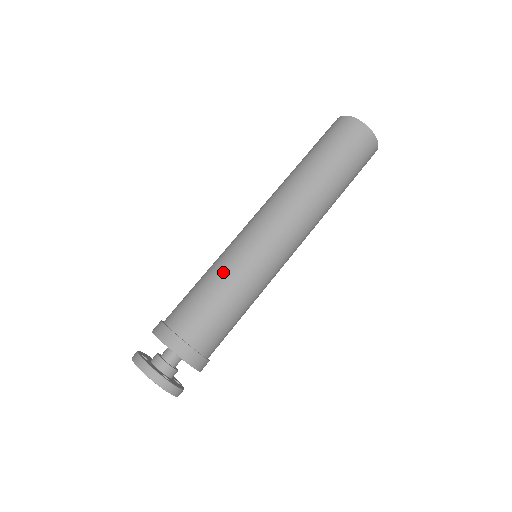
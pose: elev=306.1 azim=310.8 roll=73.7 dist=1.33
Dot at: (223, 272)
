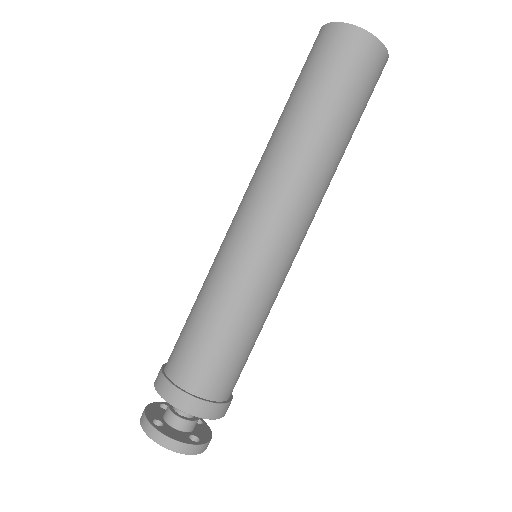
Dot at: (231, 304)
